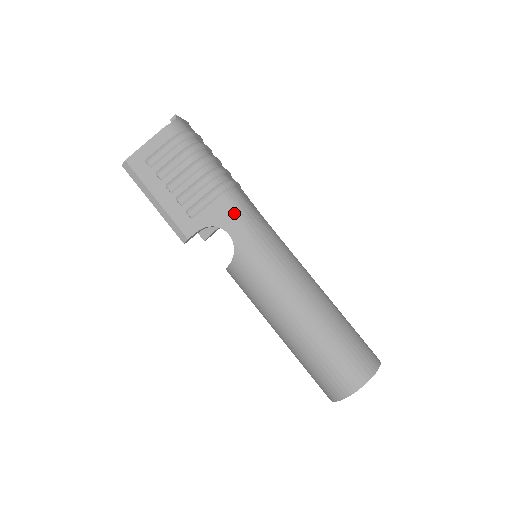
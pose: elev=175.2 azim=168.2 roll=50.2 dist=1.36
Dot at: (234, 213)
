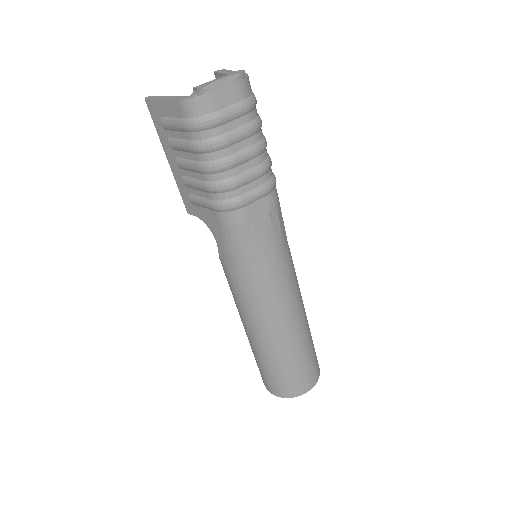
Dot at: (225, 235)
